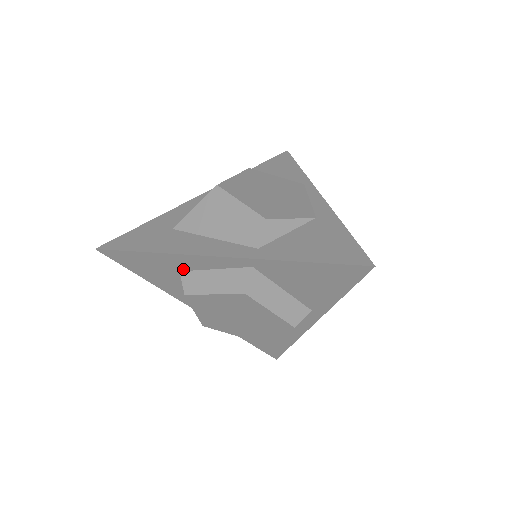
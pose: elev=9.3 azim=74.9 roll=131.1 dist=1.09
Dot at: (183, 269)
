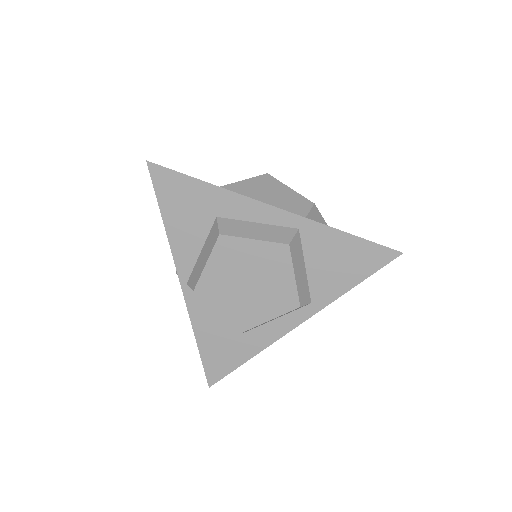
Dot at: (223, 215)
